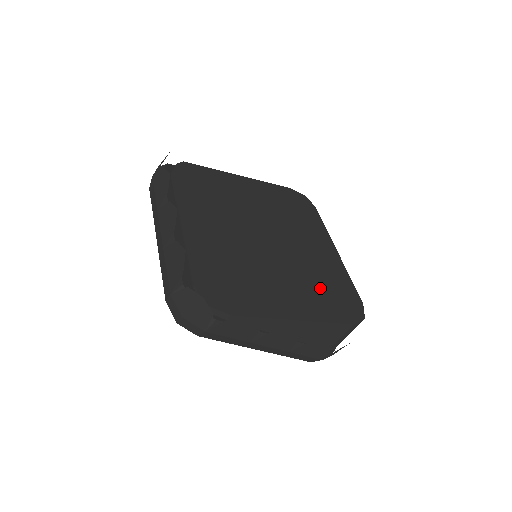
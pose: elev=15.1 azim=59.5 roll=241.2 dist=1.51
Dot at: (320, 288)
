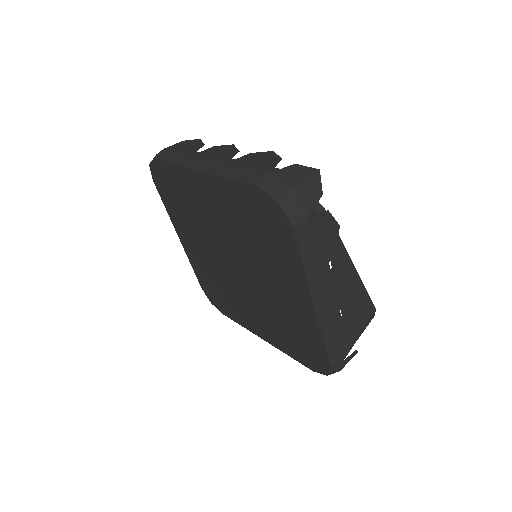
Dot at: occluded
